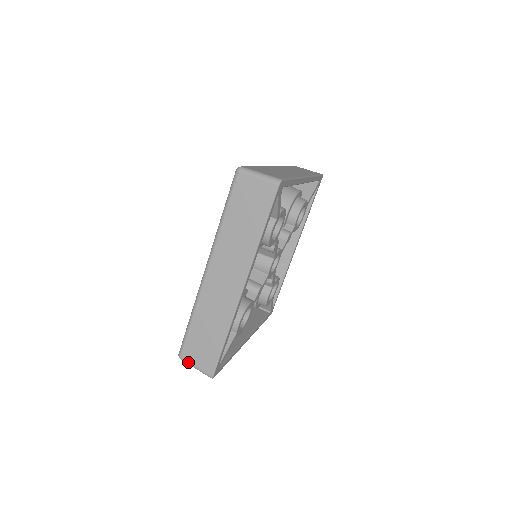
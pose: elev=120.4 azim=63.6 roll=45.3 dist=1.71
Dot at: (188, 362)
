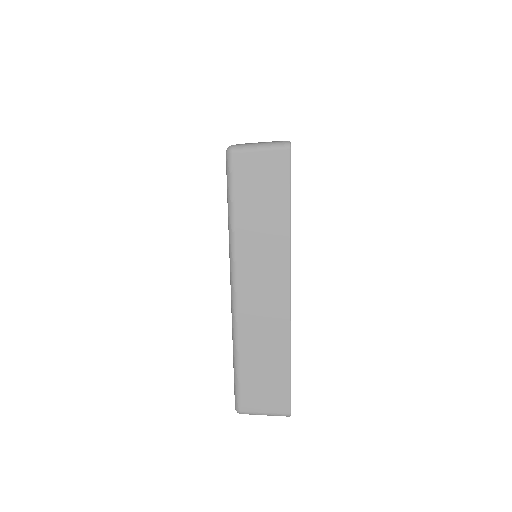
Dot at: (253, 412)
